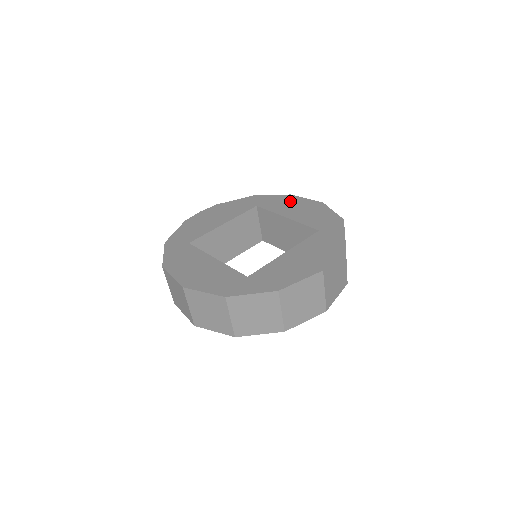
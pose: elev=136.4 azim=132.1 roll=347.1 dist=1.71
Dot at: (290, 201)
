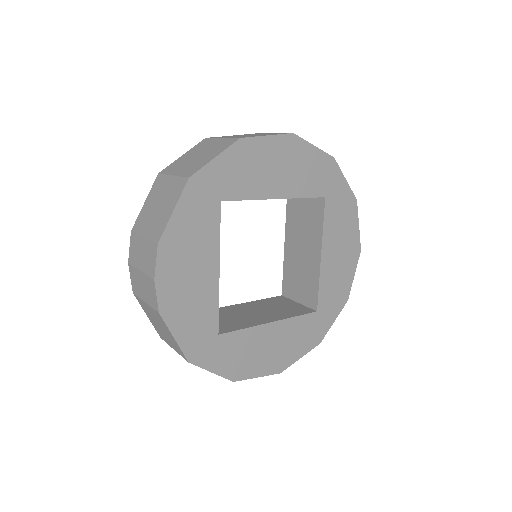
Dot at: (255, 158)
